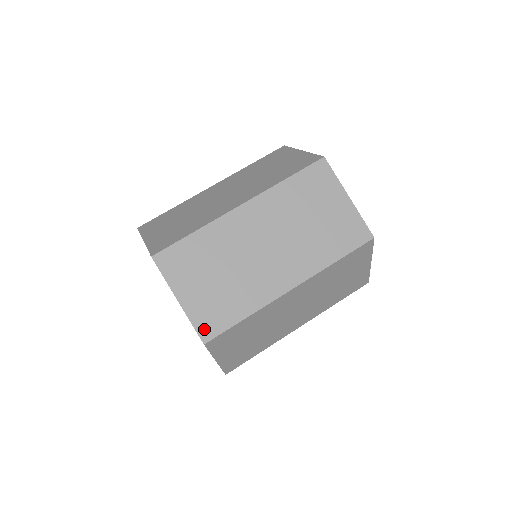
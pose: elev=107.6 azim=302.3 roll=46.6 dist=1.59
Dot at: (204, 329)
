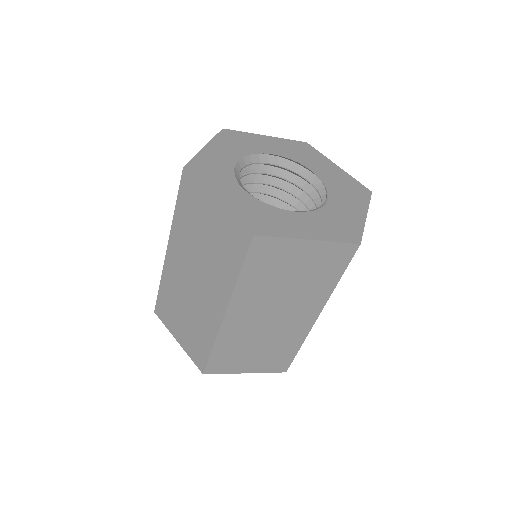
Dot at: occluded
